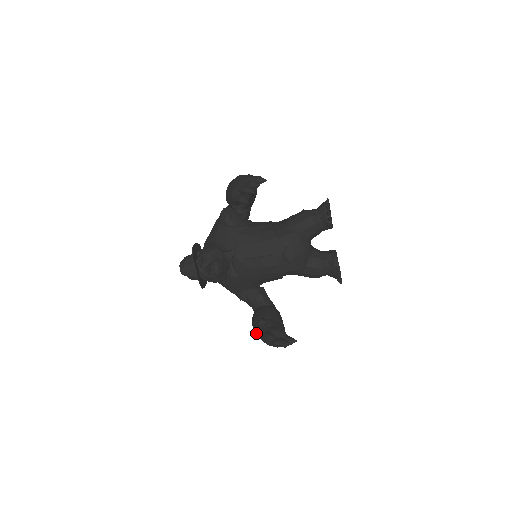
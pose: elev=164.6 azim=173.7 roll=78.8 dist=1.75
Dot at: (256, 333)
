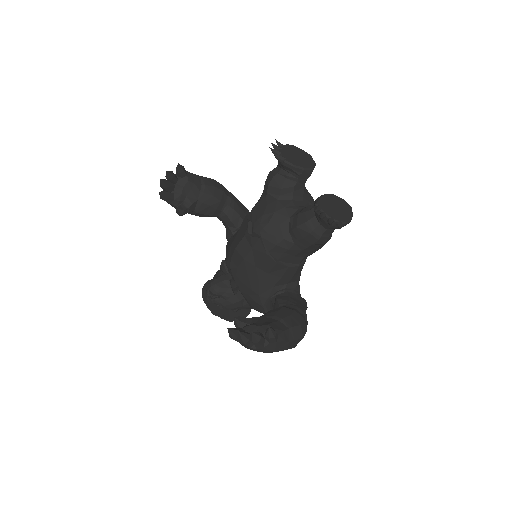
Dot at: occluded
